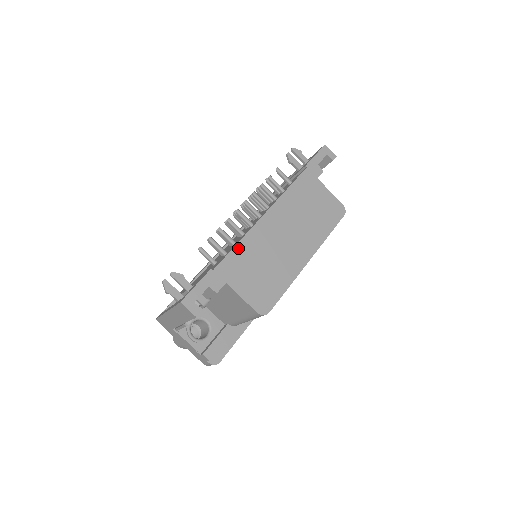
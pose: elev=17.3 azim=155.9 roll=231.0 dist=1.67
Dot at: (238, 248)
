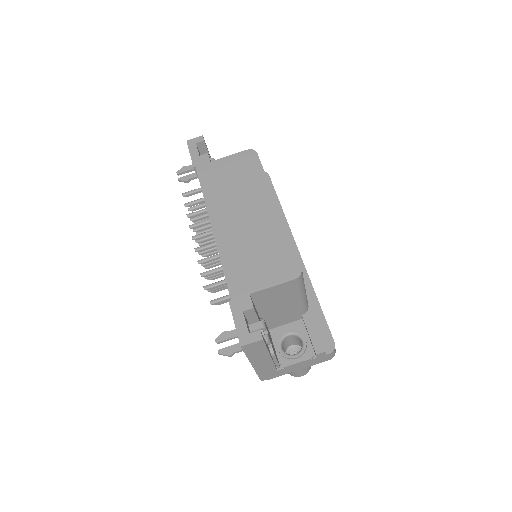
Dot at: (226, 266)
